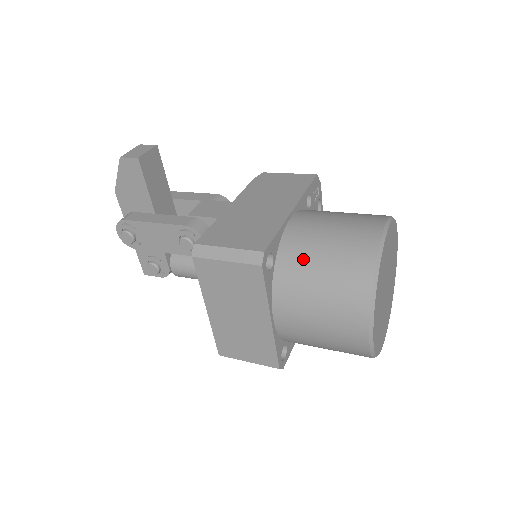
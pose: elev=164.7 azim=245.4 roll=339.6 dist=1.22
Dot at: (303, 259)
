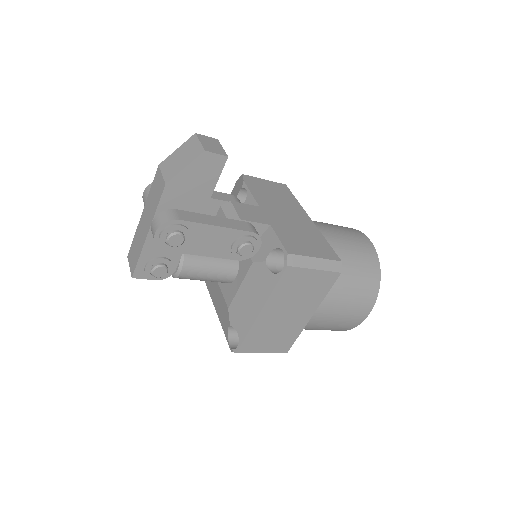
Dot at: (342, 264)
